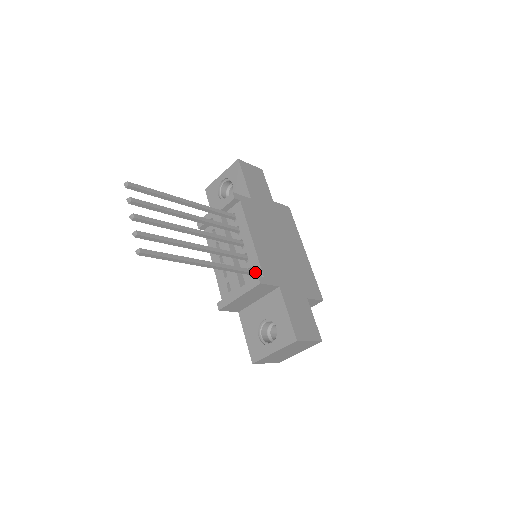
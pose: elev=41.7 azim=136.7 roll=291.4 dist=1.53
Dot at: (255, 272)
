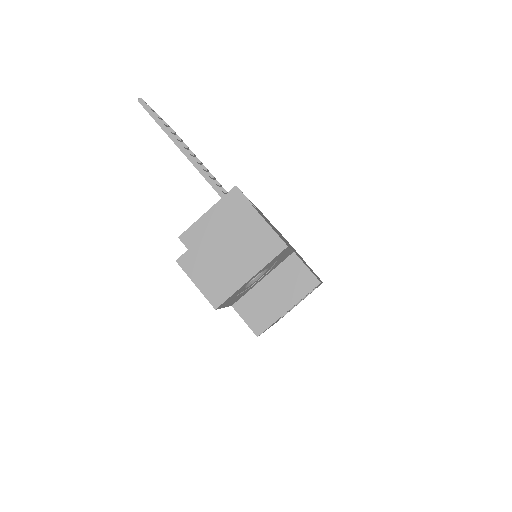
Dot at: occluded
